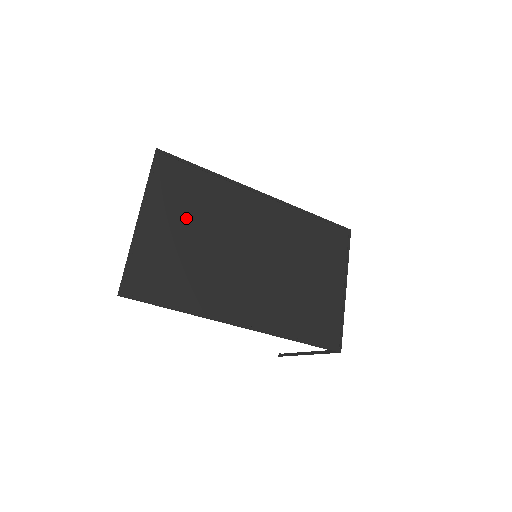
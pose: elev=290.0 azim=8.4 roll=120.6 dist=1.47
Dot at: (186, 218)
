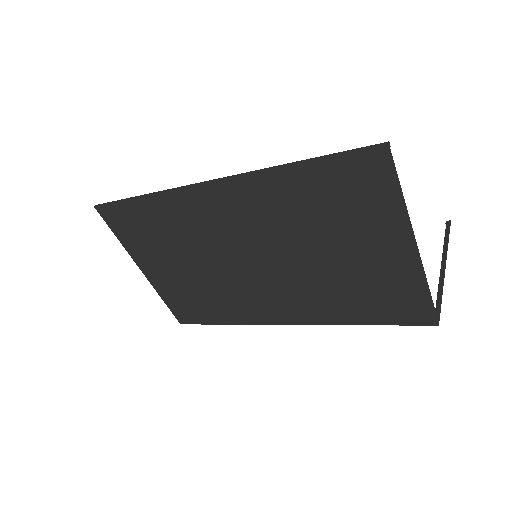
Dot at: (168, 254)
